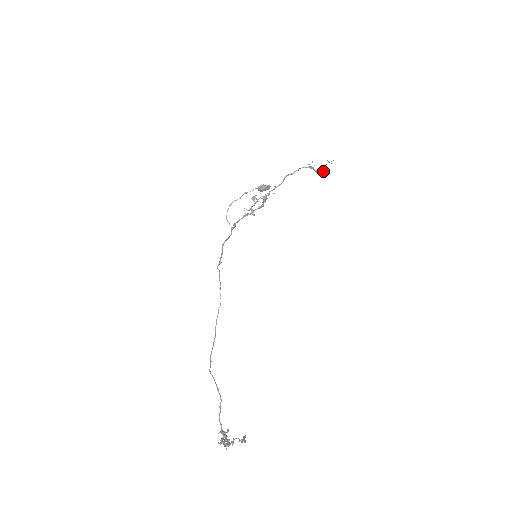
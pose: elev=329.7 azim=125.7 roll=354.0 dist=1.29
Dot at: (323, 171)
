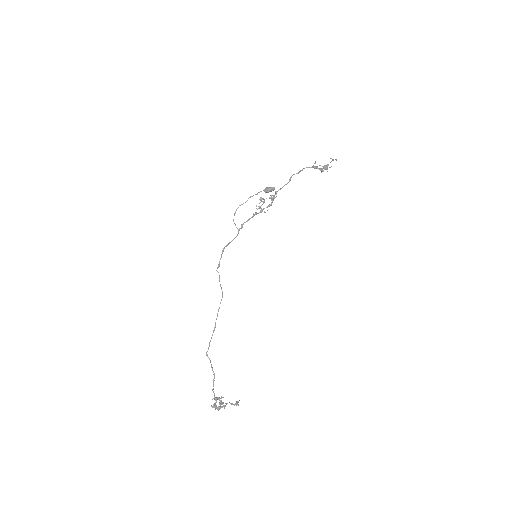
Dot at: occluded
